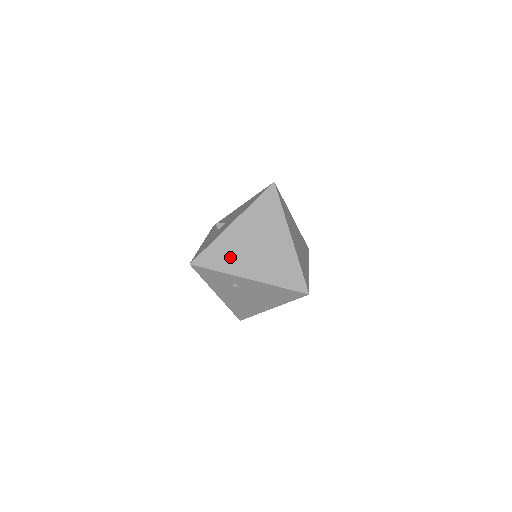
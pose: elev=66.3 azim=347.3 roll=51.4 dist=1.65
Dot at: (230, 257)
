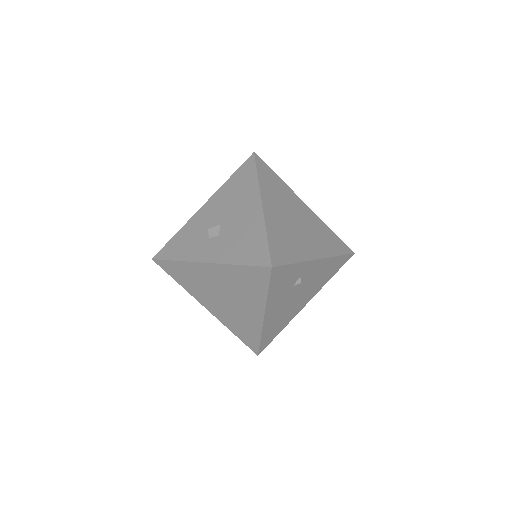
Dot at: (291, 242)
